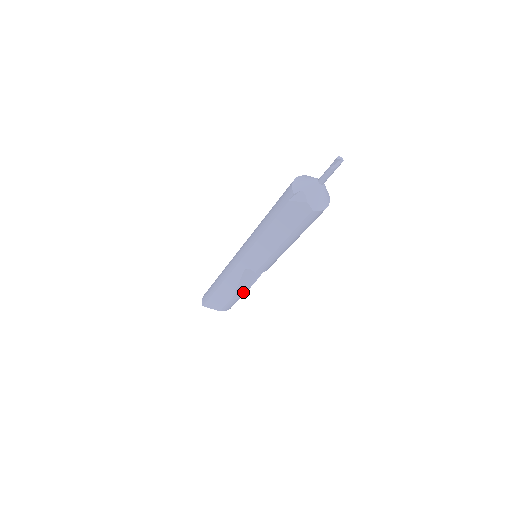
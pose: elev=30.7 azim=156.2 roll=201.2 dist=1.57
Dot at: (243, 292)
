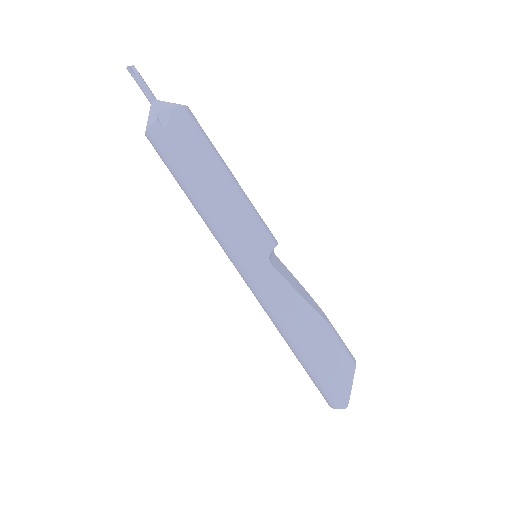
Dot at: (317, 308)
